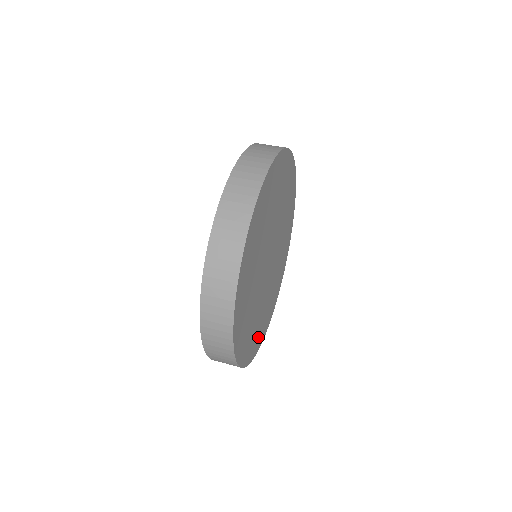
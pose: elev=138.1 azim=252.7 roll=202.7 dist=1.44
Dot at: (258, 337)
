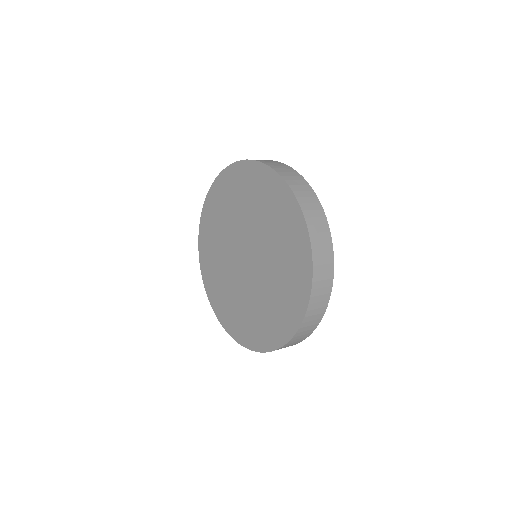
Dot at: occluded
